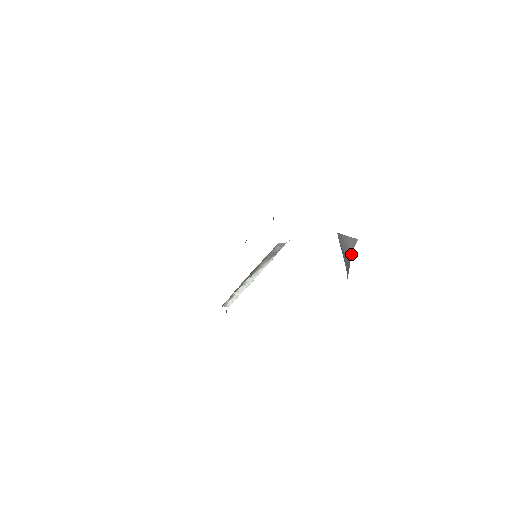
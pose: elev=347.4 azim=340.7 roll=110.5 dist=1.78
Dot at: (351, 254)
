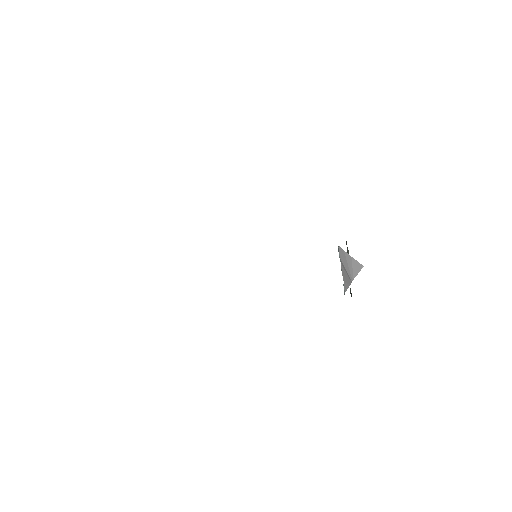
Dot at: occluded
